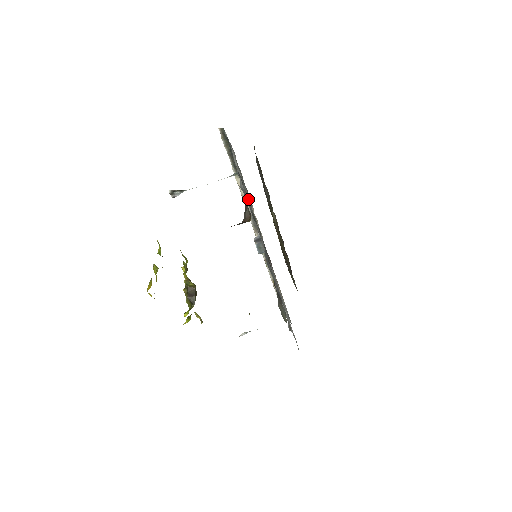
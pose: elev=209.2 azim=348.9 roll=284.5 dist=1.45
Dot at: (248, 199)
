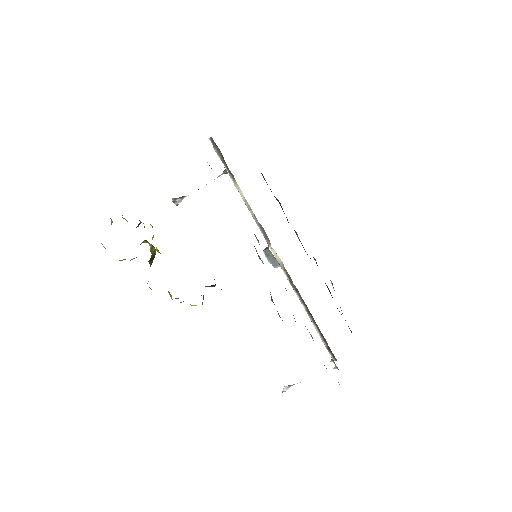
Dot at: occluded
